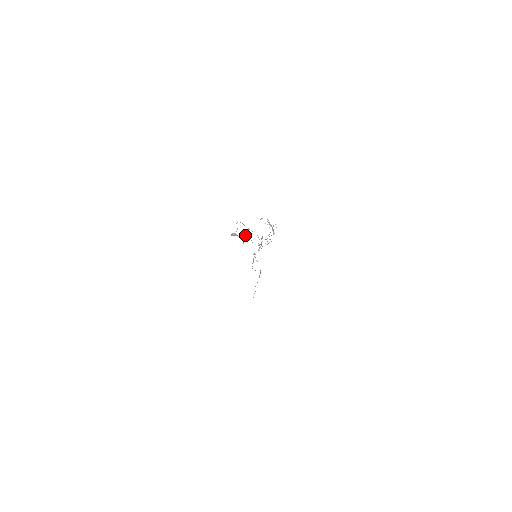
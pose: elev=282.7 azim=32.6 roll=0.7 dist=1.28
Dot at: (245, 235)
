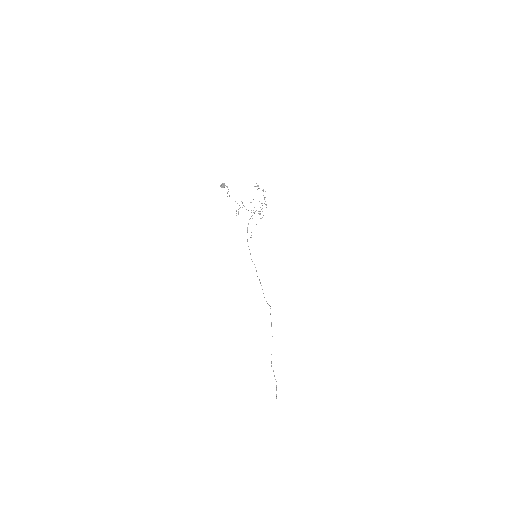
Dot at: occluded
